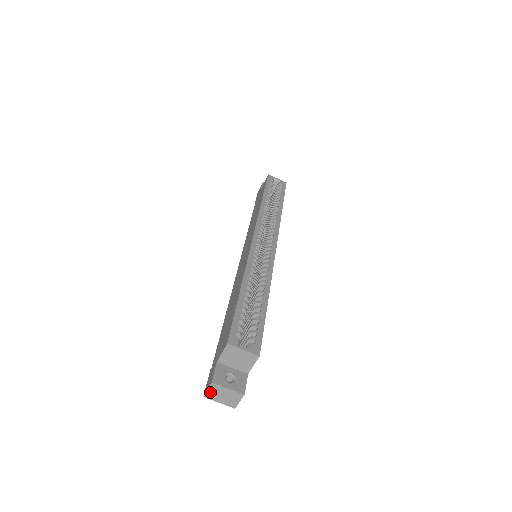
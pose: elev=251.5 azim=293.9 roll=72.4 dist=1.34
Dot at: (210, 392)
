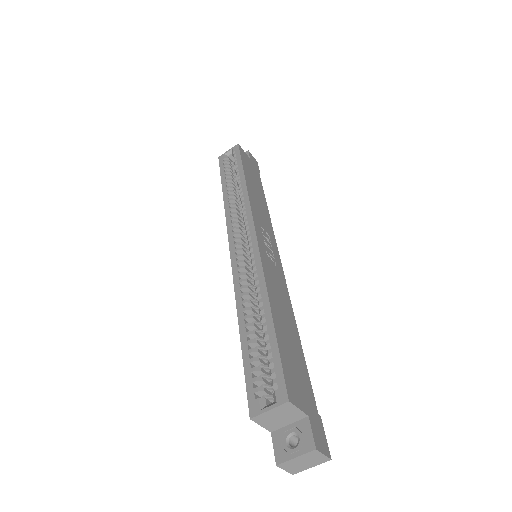
Dot at: (290, 469)
